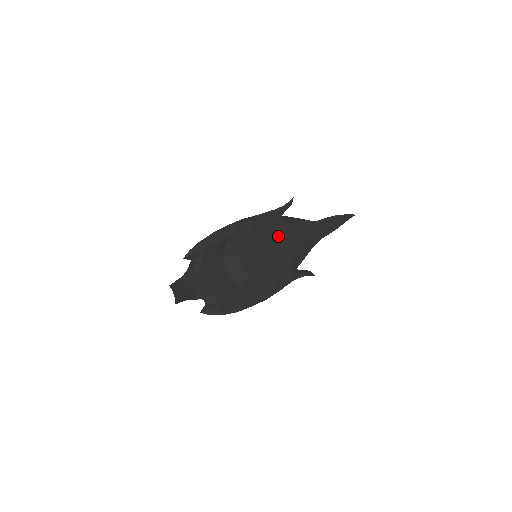
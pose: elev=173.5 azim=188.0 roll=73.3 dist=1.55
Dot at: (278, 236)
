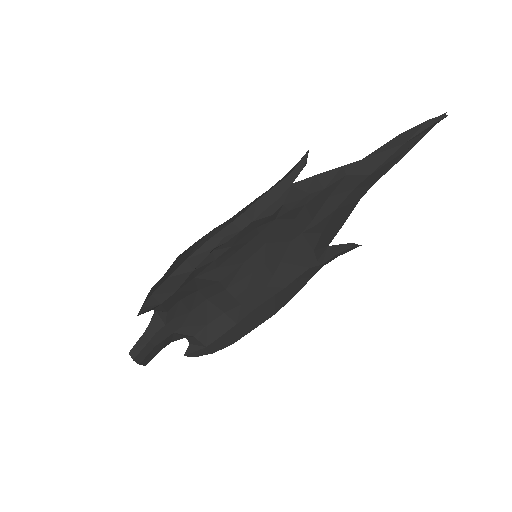
Dot at: (285, 225)
